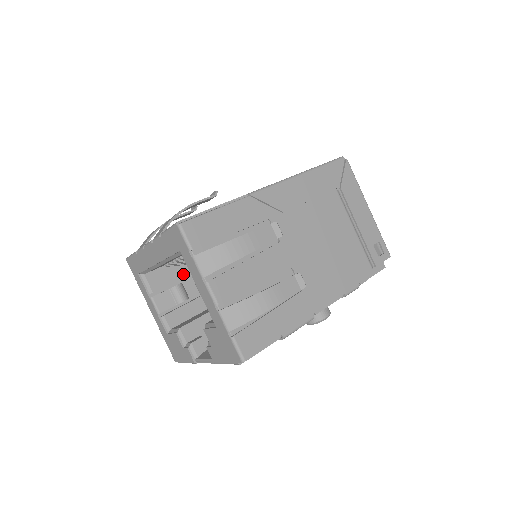
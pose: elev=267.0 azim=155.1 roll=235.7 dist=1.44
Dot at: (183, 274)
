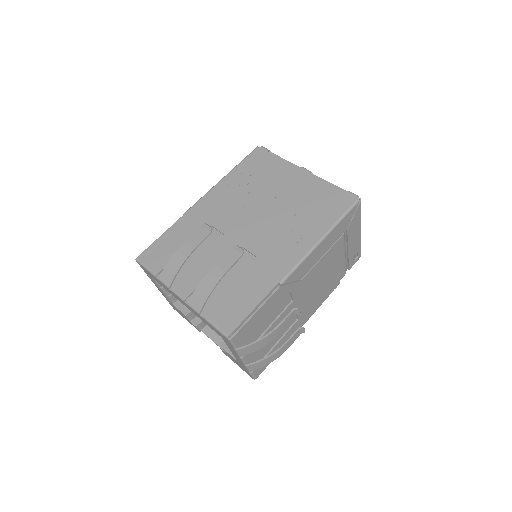
Dot at: occluded
